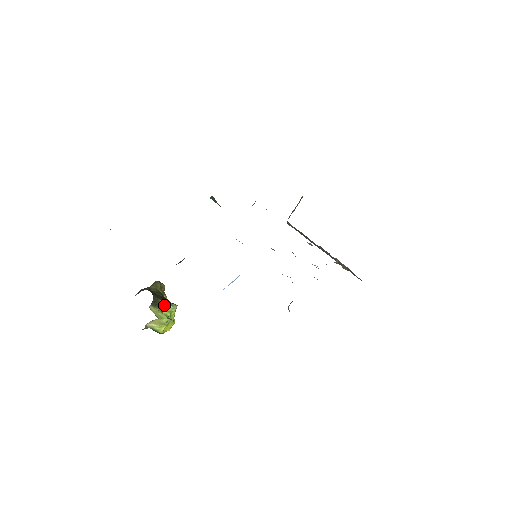
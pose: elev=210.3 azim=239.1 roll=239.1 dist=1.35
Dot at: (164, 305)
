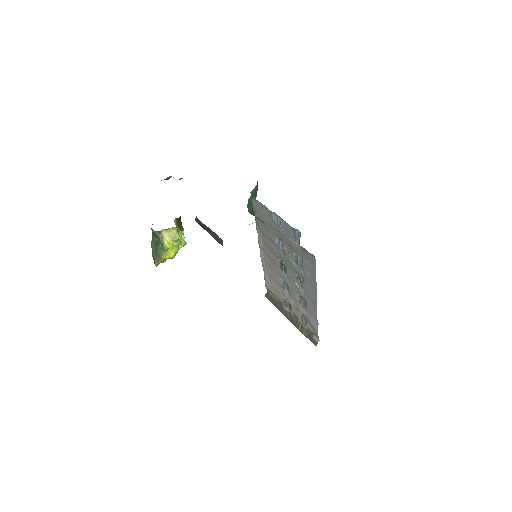
Dot at: (182, 230)
